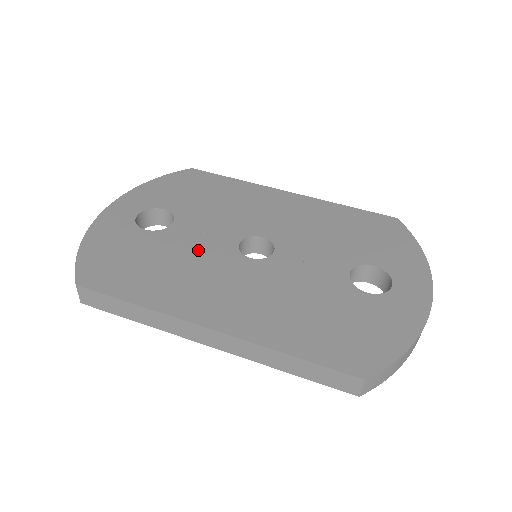
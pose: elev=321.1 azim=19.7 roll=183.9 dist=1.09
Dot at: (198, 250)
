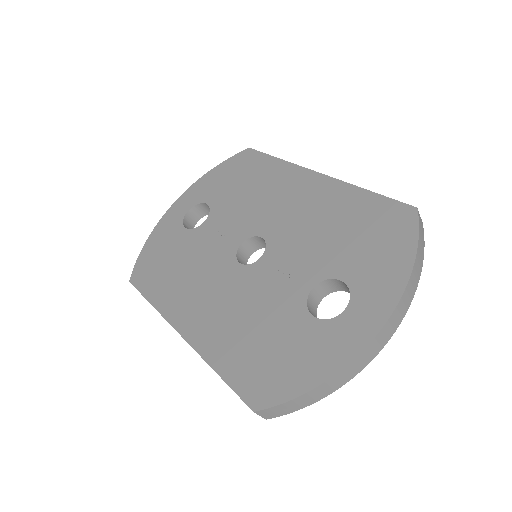
Dot at: (208, 252)
